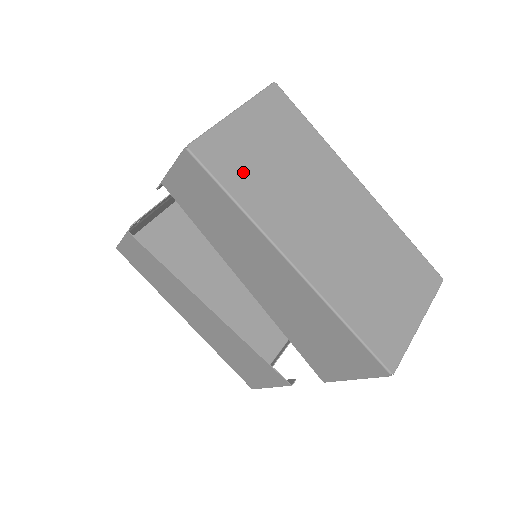
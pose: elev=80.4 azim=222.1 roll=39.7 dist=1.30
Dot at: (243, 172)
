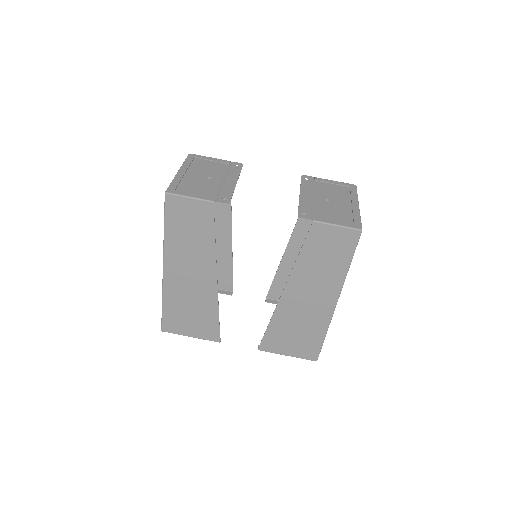
Dot at: occluded
